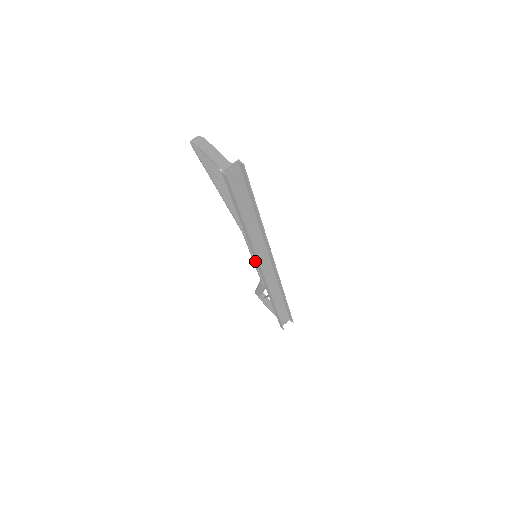
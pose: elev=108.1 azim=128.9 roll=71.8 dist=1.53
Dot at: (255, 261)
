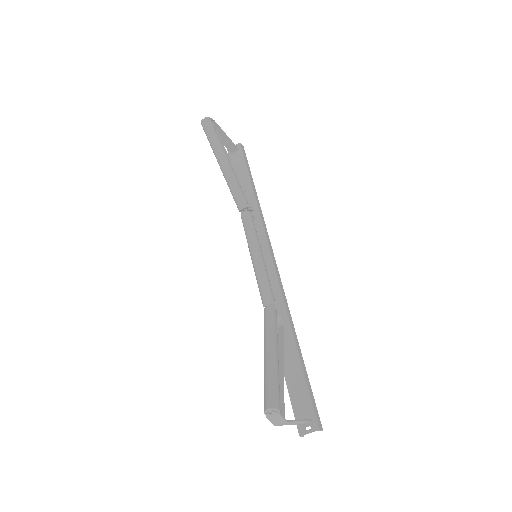
Dot at: occluded
